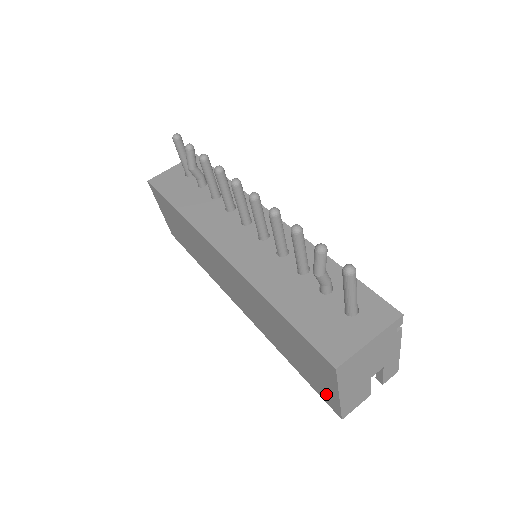
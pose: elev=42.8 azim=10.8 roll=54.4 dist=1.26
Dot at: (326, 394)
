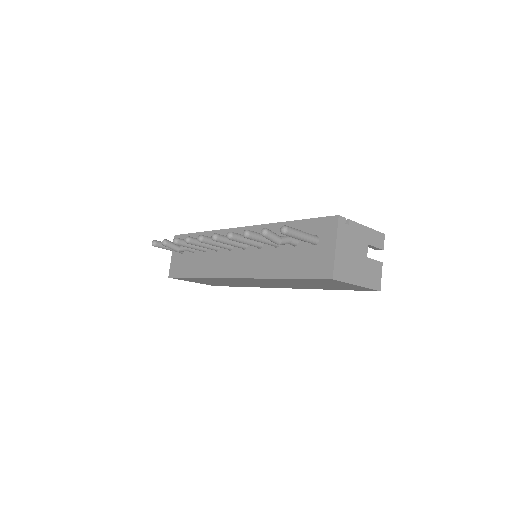
Dot at: occluded
